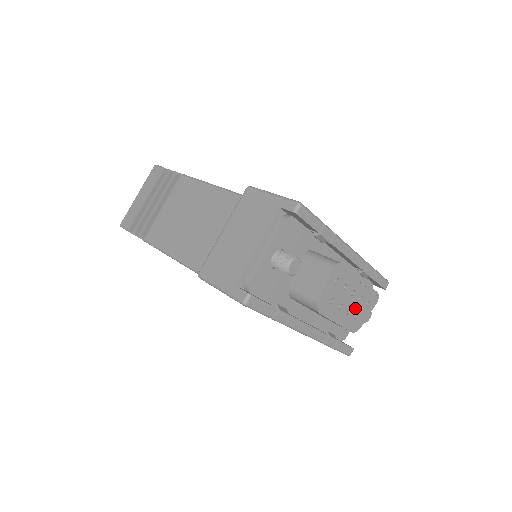
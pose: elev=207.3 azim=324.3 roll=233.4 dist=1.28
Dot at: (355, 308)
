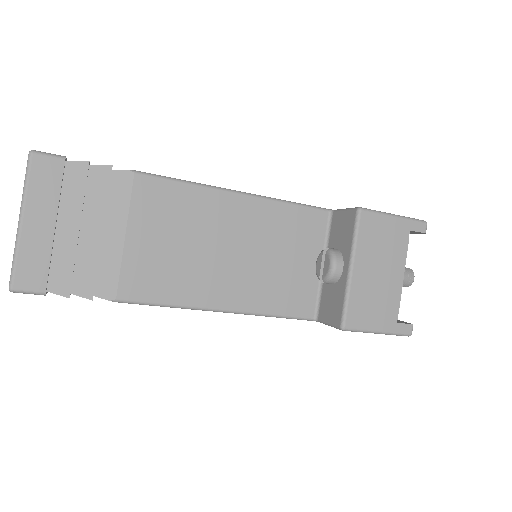
Dot at: occluded
